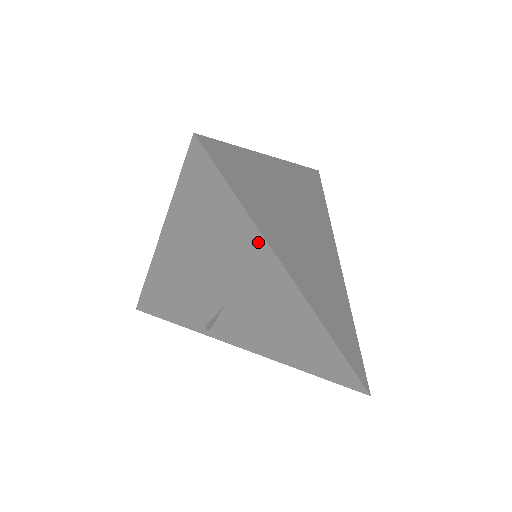
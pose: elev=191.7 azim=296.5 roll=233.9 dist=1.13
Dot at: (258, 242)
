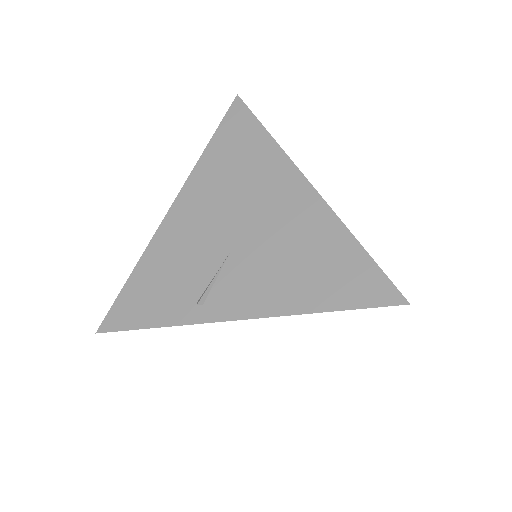
Dot at: (277, 156)
